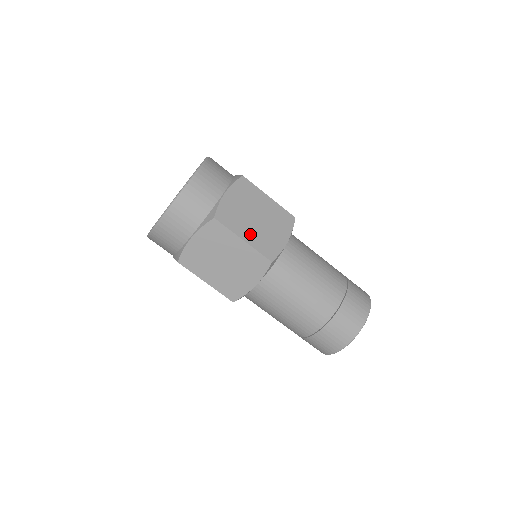
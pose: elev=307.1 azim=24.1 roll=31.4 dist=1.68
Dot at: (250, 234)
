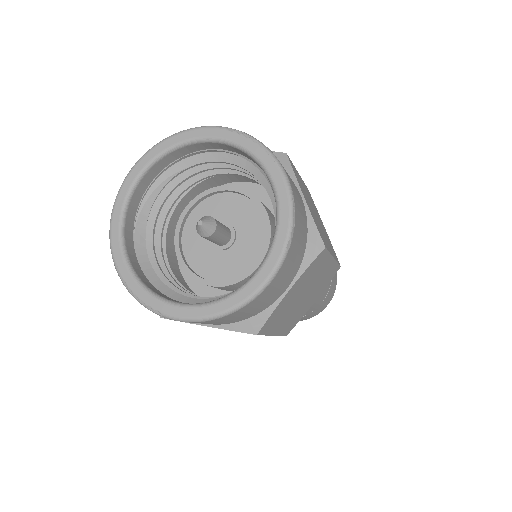
Dot at: (328, 244)
